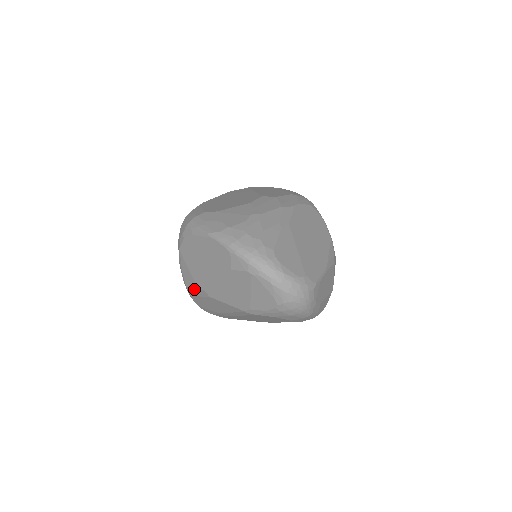
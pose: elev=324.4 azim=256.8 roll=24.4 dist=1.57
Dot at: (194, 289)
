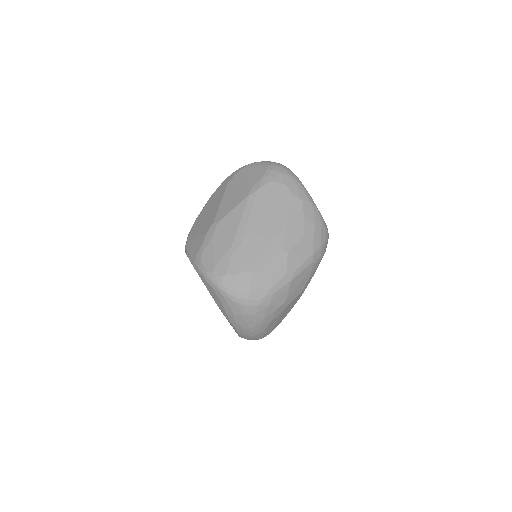
Dot at: (204, 241)
